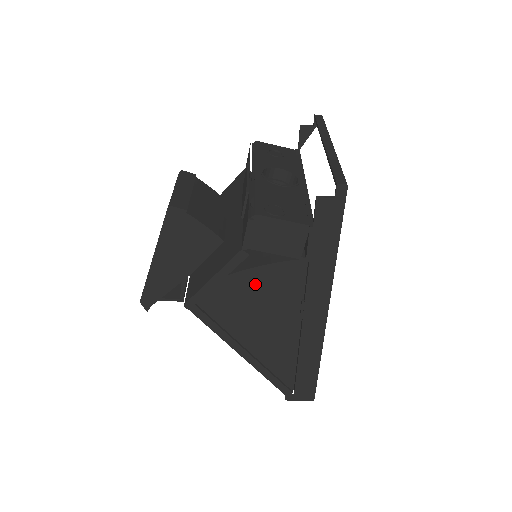
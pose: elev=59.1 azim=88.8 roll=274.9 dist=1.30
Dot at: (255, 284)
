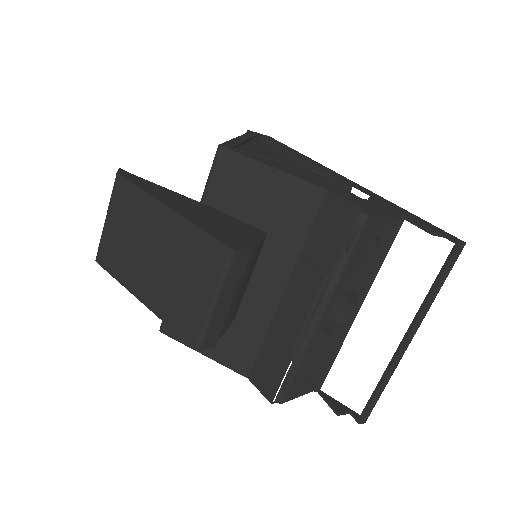
Dot at: occluded
